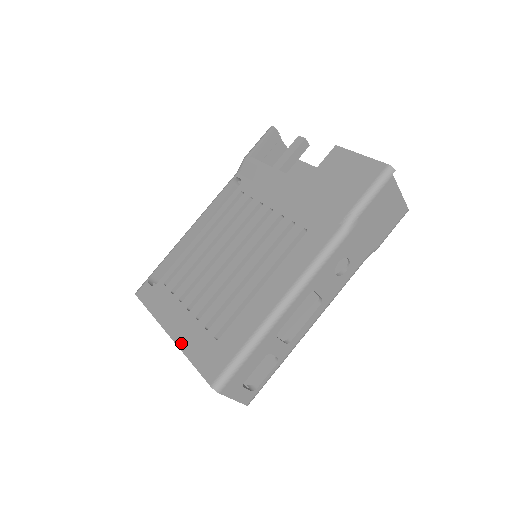
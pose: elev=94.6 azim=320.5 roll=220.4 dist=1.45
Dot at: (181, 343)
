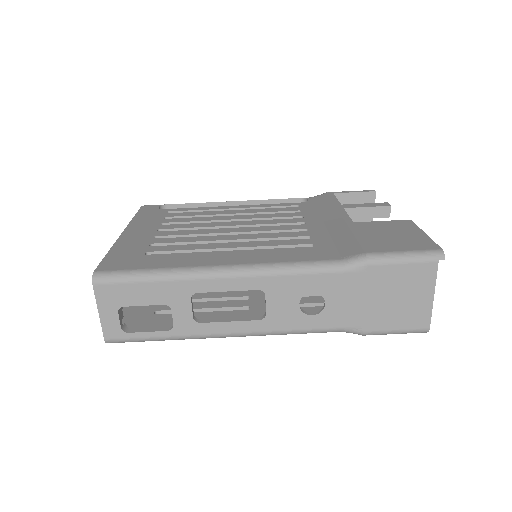
Dot at: (121, 240)
